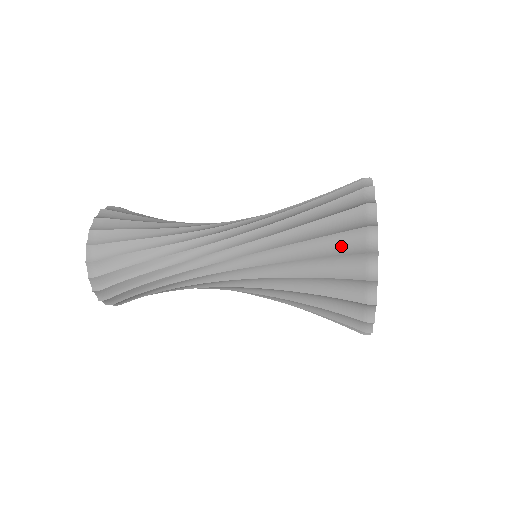
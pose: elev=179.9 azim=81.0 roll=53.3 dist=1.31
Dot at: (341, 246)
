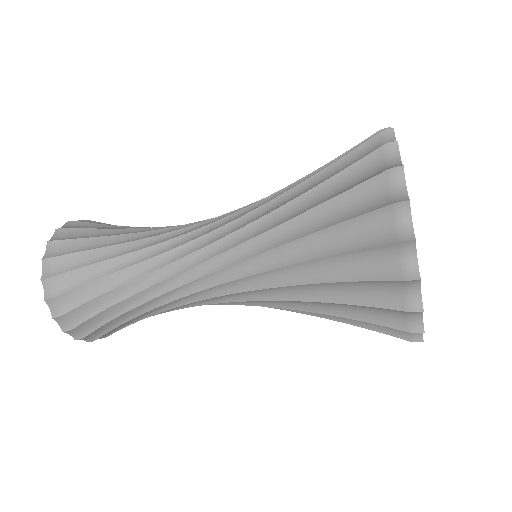
Dot at: (365, 266)
